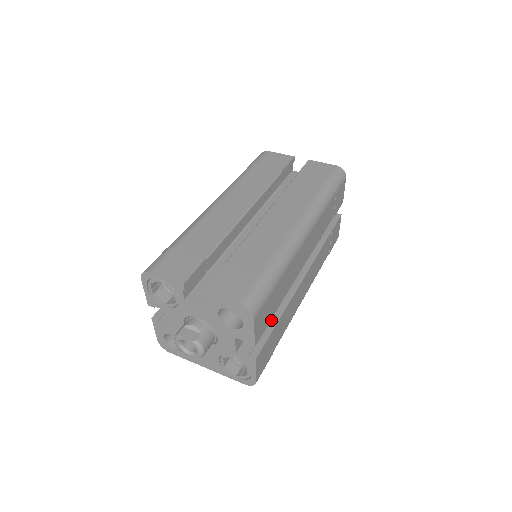
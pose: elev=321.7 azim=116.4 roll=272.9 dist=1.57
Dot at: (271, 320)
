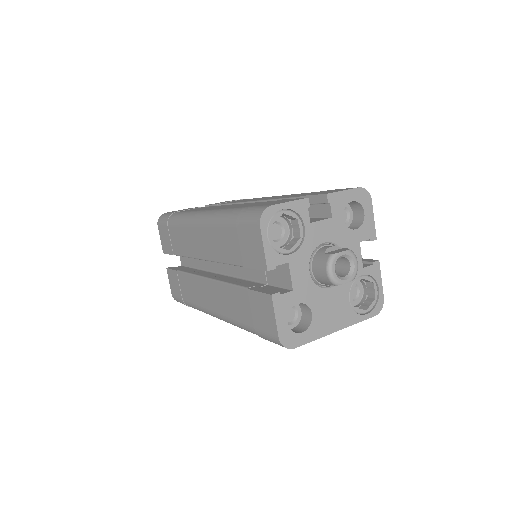
Dot at: occluded
